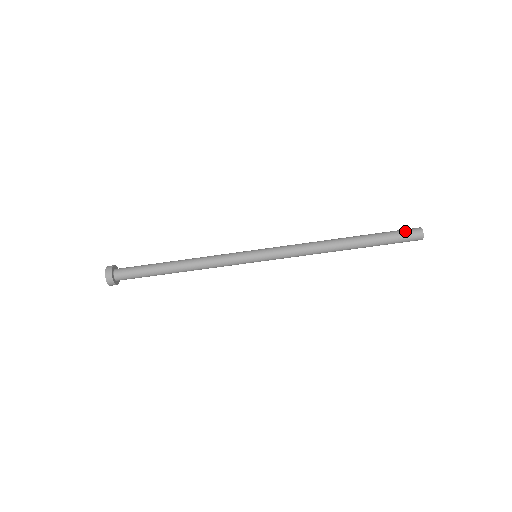
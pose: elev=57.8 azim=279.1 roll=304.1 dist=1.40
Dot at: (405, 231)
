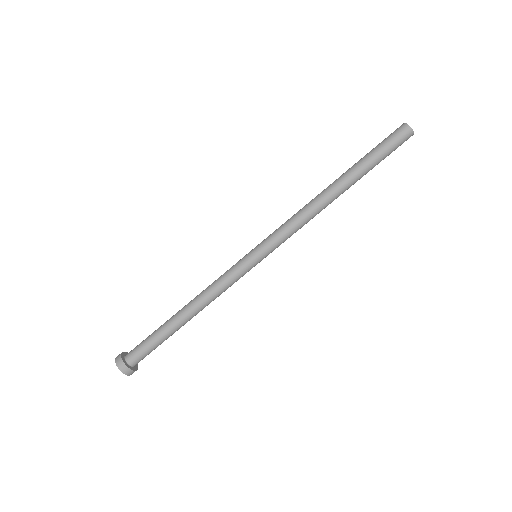
Dot at: (389, 136)
